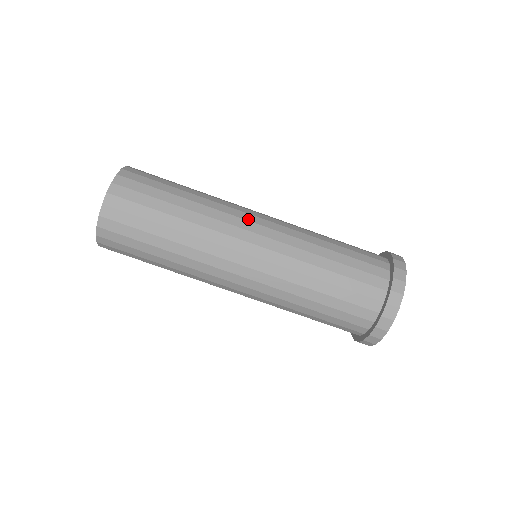
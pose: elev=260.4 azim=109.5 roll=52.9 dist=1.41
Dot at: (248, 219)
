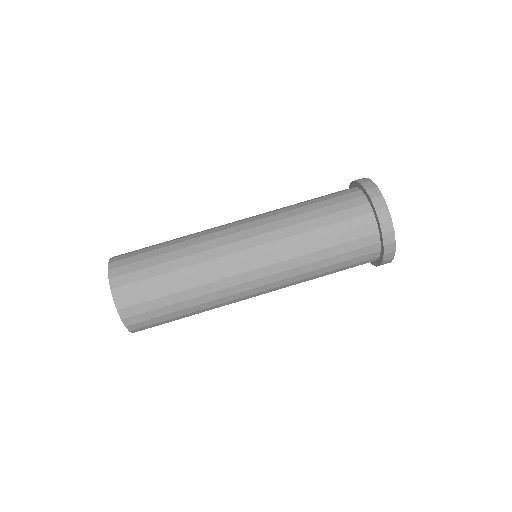
Dot at: (228, 227)
